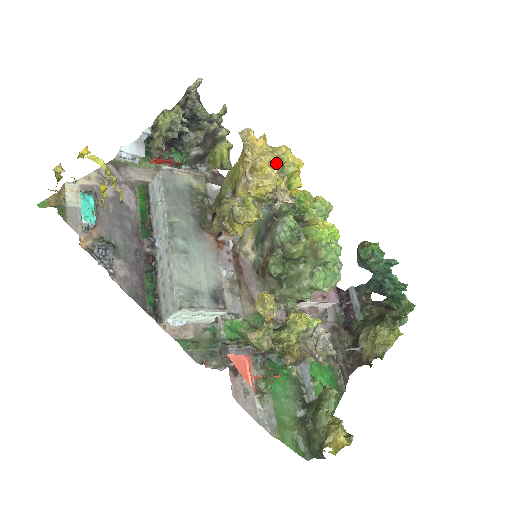
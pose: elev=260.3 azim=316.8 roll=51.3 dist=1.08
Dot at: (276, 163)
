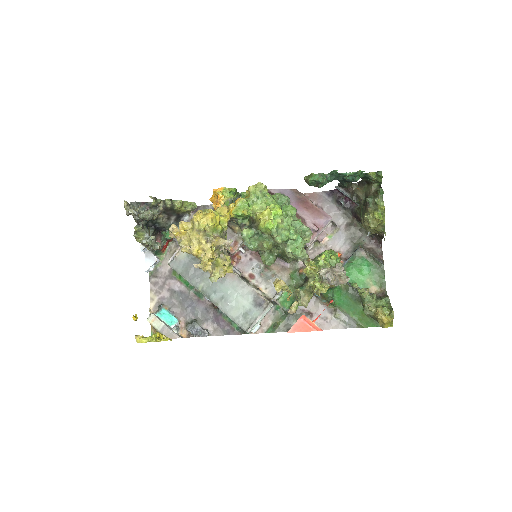
Dot at: (200, 239)
